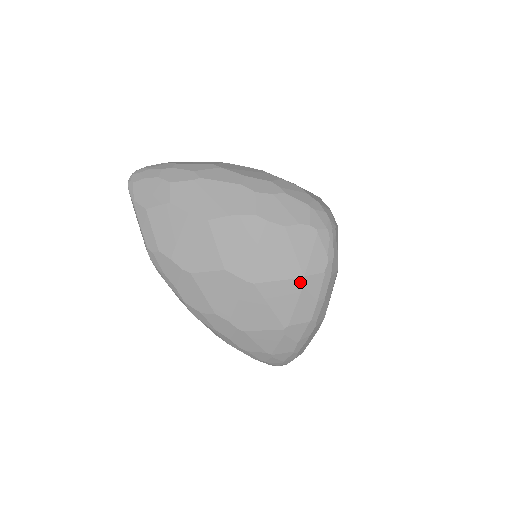
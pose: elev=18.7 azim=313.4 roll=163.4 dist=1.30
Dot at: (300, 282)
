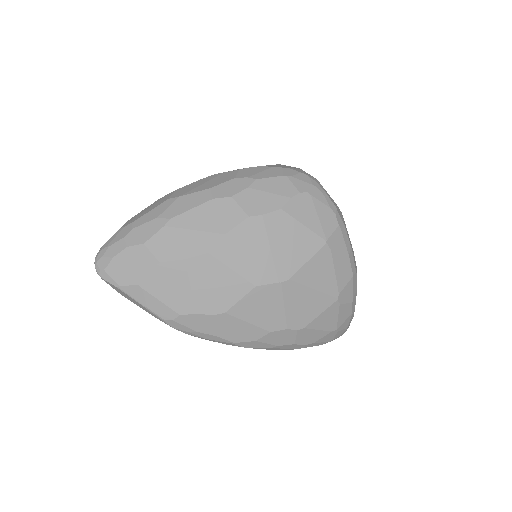
Dot at: (326, 248)
